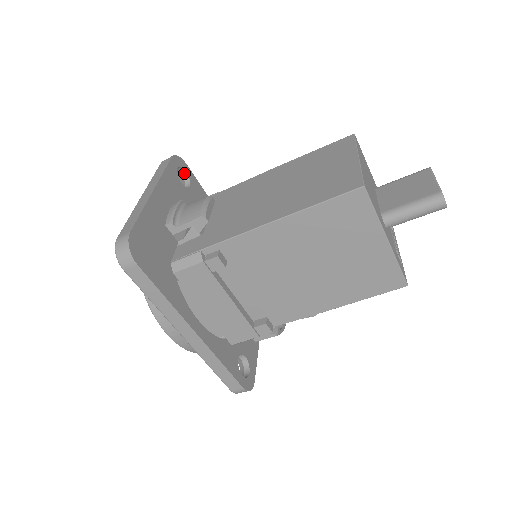
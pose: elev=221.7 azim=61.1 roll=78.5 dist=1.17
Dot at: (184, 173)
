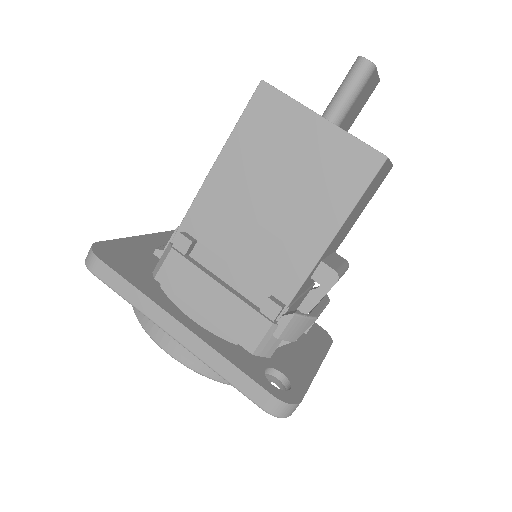
Dot at: occluded
